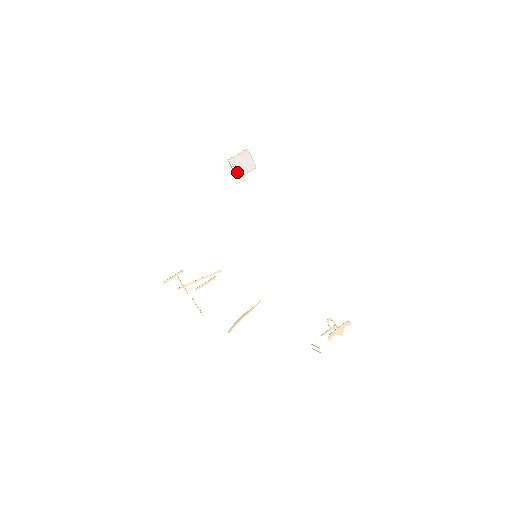
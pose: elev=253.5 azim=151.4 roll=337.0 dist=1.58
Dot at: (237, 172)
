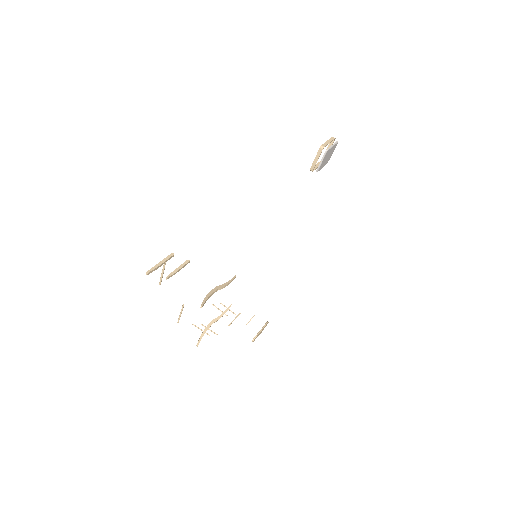
Dot at: (319, 166)
